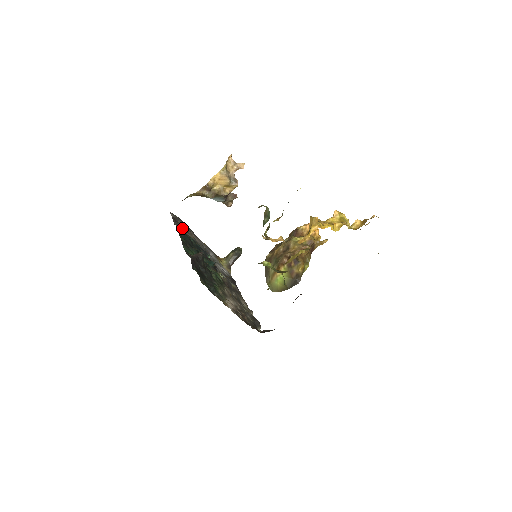
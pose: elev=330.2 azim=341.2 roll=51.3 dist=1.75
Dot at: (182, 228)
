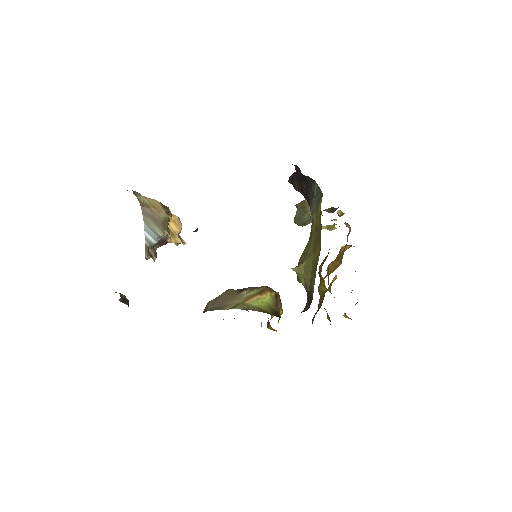
Dot at: occluded
